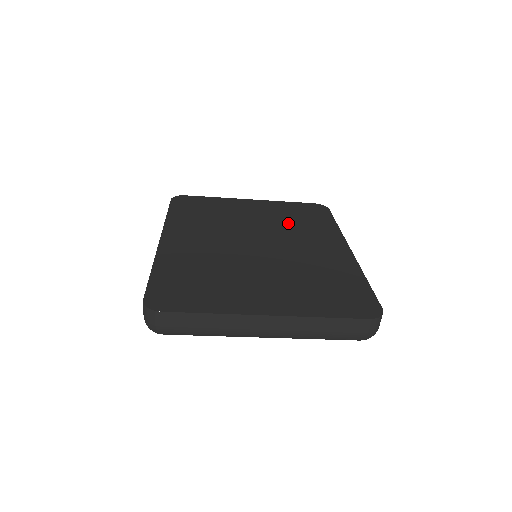
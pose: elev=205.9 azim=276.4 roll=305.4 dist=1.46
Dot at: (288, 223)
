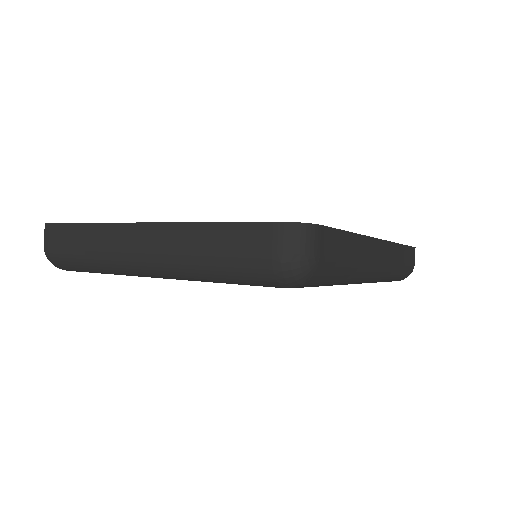
Dot at: occluded
